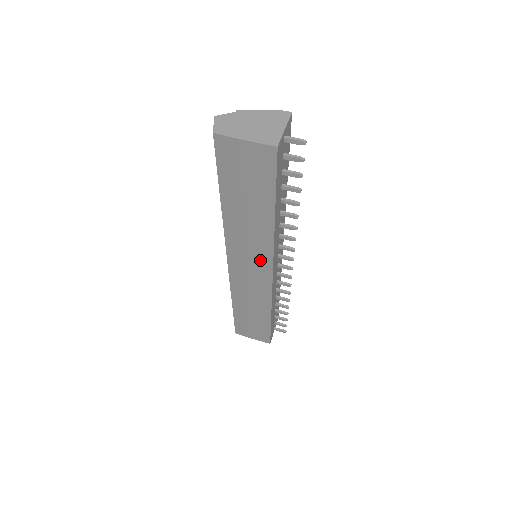
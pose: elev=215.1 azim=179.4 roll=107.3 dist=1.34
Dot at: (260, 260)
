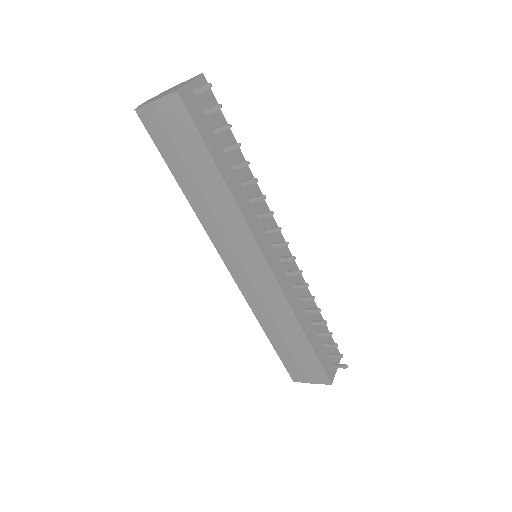
Dot at: (247, 248)
